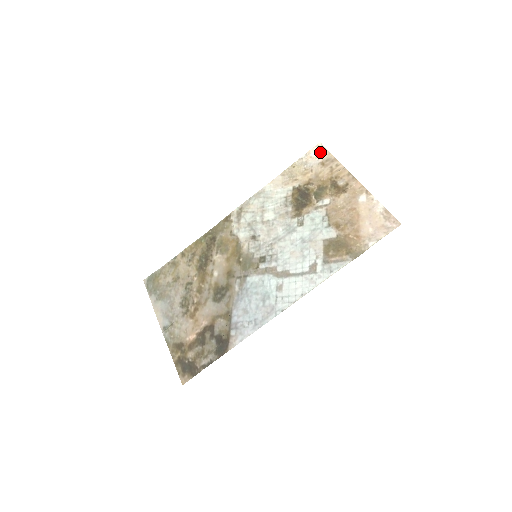
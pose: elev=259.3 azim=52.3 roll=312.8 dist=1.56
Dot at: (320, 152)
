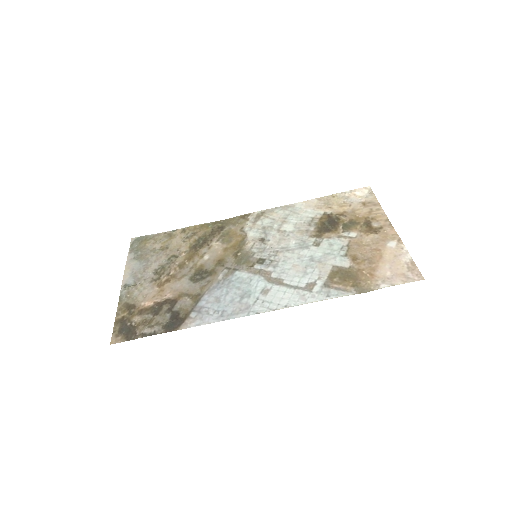
Dot at: (366, 193)
